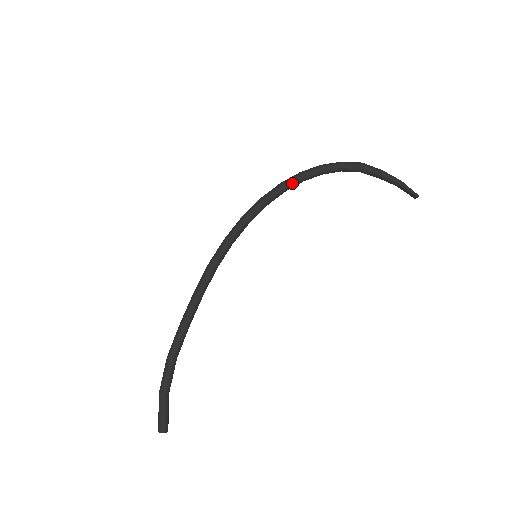
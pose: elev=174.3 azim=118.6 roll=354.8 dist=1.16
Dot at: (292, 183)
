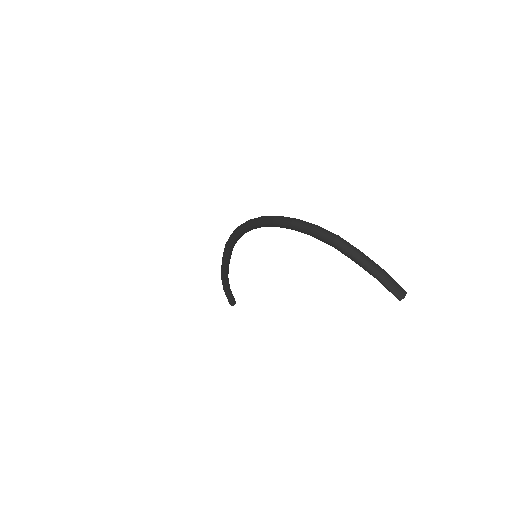
Dot at: (266, 225)
